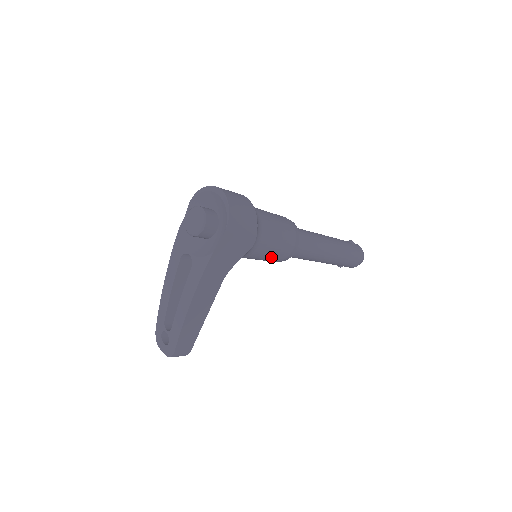
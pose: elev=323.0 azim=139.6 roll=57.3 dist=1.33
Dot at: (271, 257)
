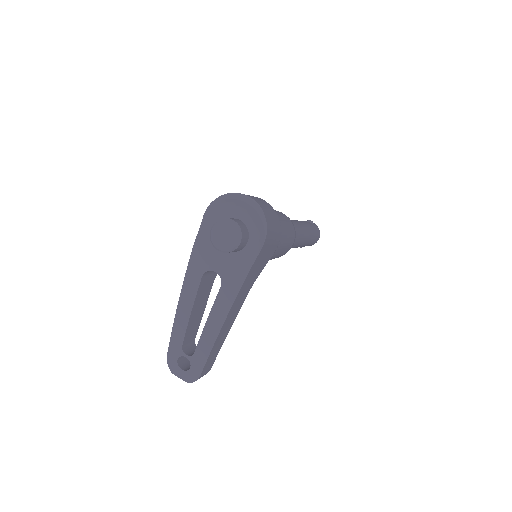
Dot at: (277, 256)
